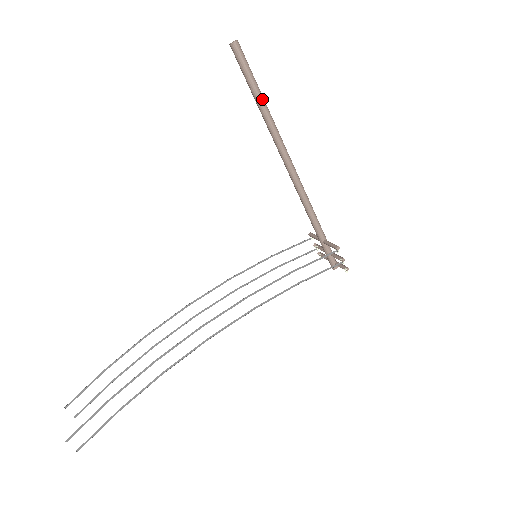
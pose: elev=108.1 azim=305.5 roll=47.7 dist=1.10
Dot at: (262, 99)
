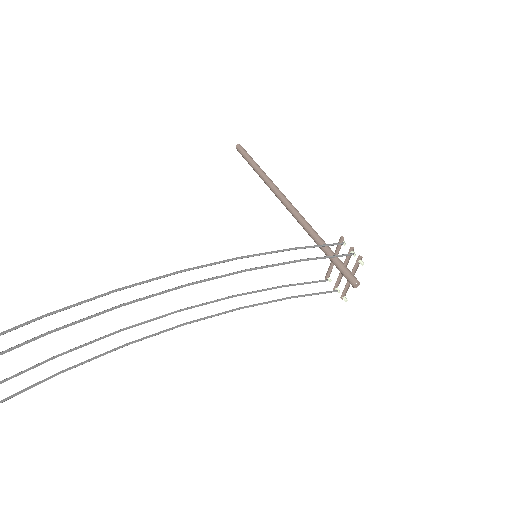
Dot at: (259, 167)
